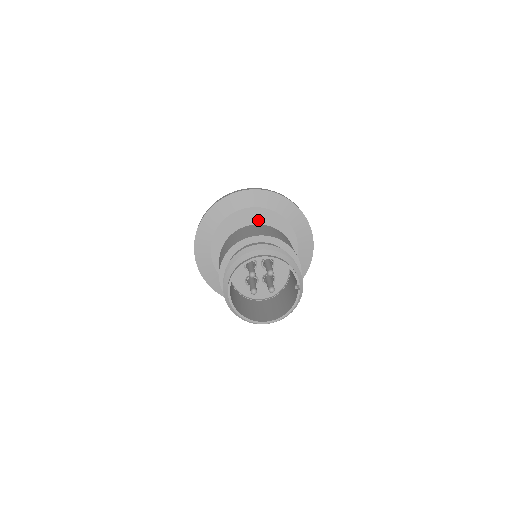
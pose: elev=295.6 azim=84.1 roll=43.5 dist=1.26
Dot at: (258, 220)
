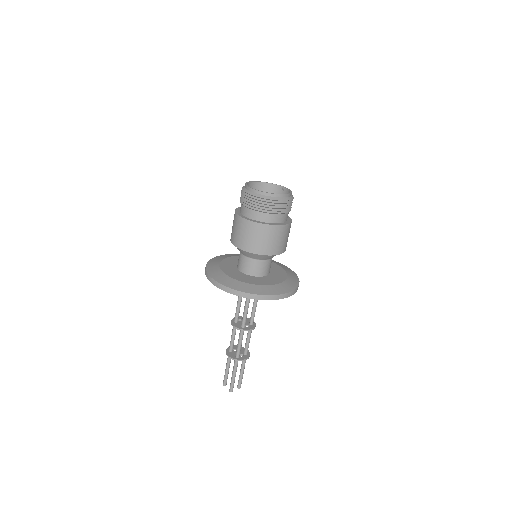
Dot at: occluded
